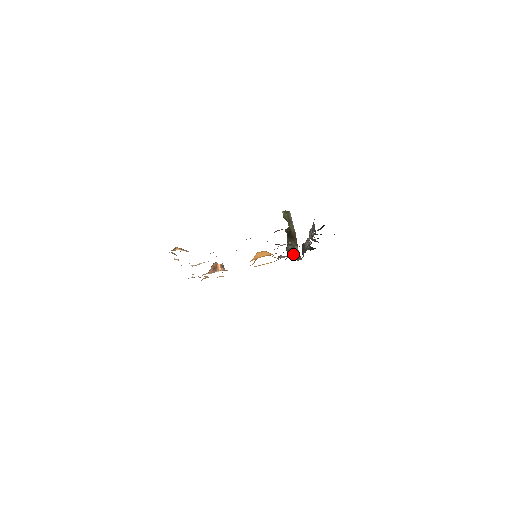
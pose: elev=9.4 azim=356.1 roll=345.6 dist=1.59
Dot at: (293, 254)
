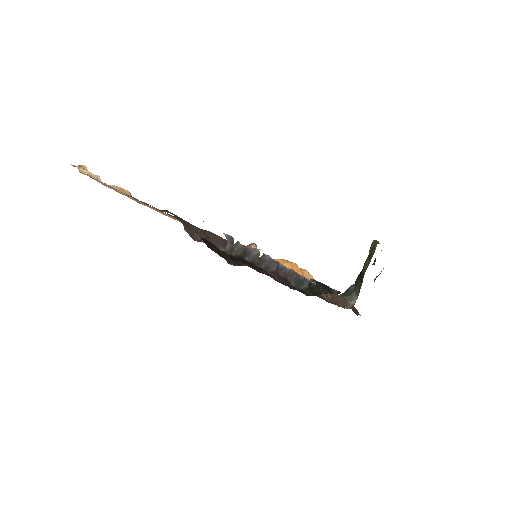
Dot at: (347, 296)
